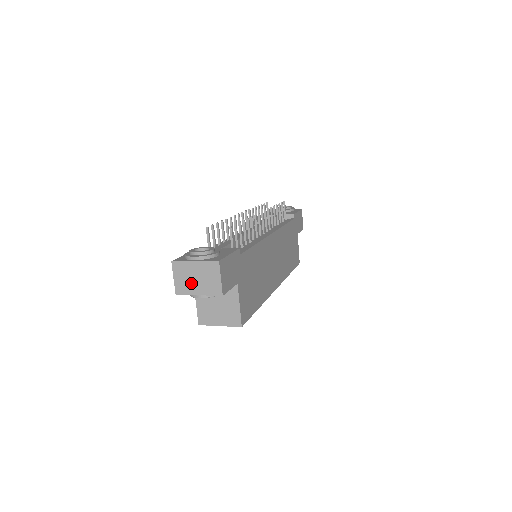
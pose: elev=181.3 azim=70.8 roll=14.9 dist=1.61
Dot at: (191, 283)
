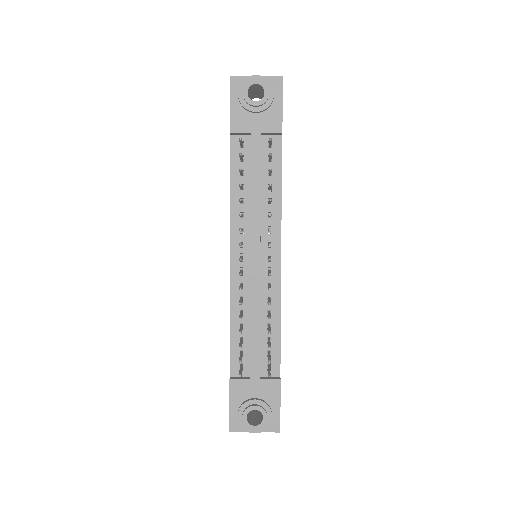
Dot at: occluded
